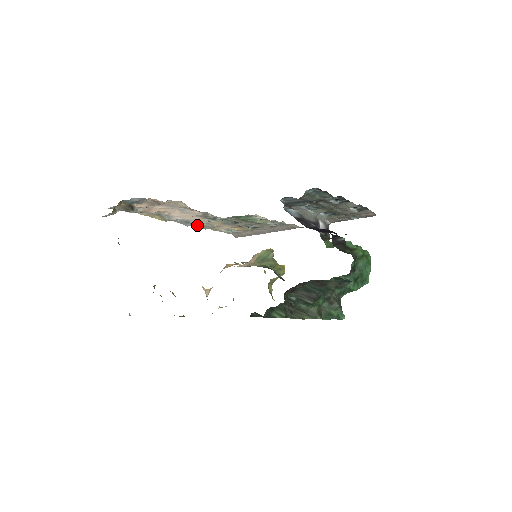
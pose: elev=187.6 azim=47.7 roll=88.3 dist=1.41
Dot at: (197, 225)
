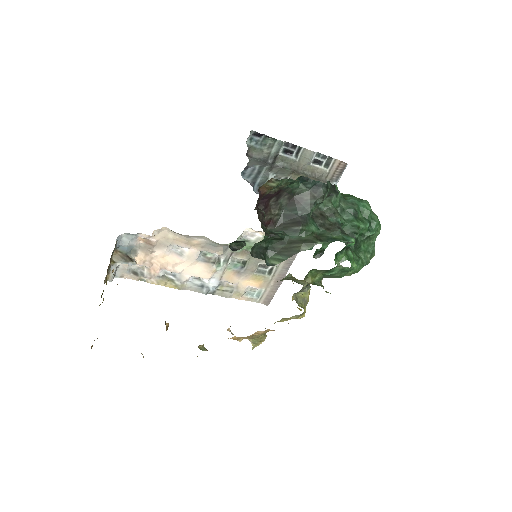
Dot at: (216, 293)
